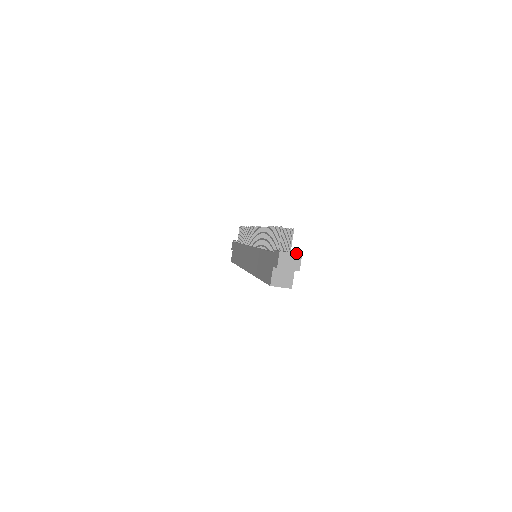
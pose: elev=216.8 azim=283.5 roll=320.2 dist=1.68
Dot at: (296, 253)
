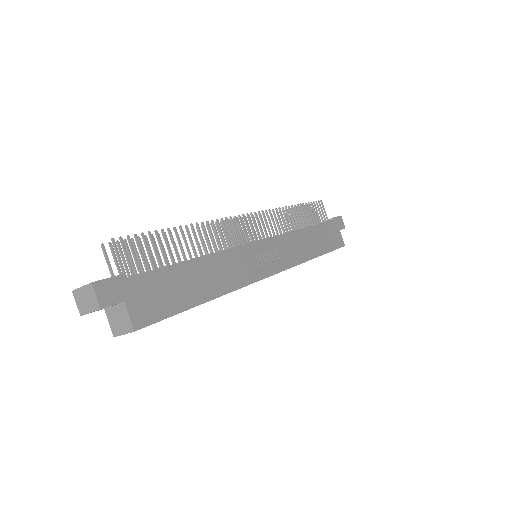
Dot at: (87, 284)
